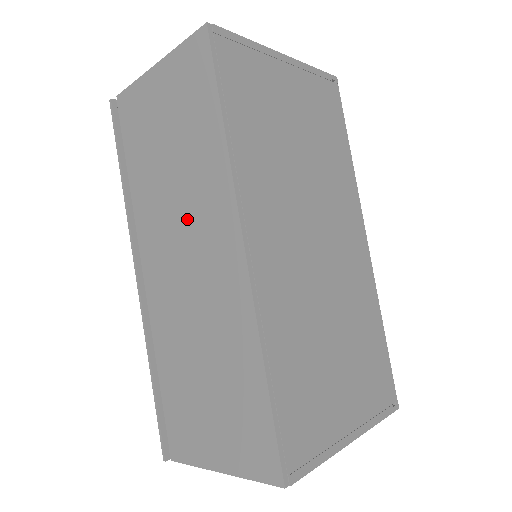
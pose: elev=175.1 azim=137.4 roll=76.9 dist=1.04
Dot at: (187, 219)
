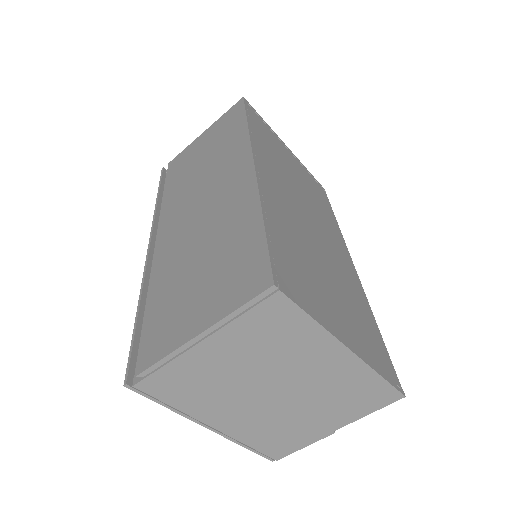
Dot at: (208, 180)
